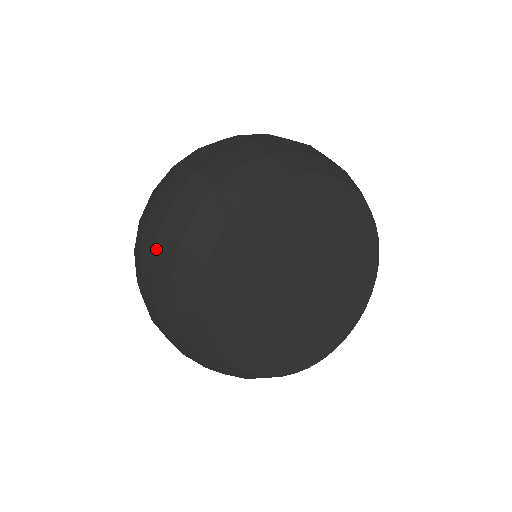
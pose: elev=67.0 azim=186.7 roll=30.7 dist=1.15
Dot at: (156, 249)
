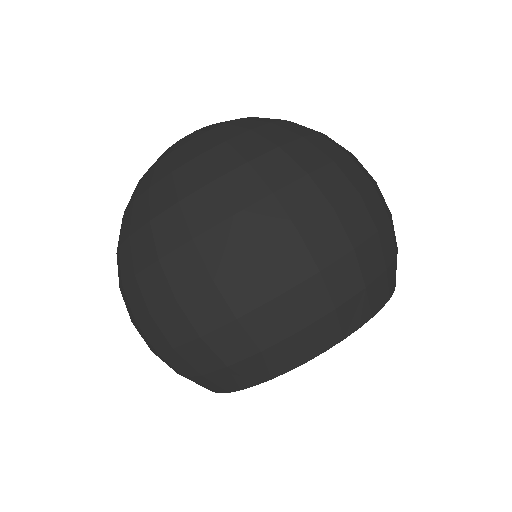
Dot at: (266, 308)
